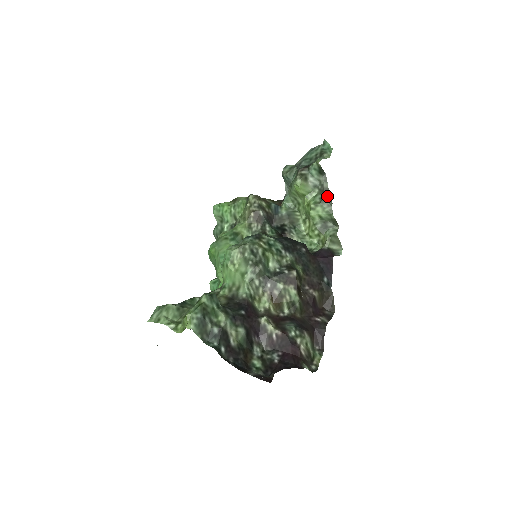
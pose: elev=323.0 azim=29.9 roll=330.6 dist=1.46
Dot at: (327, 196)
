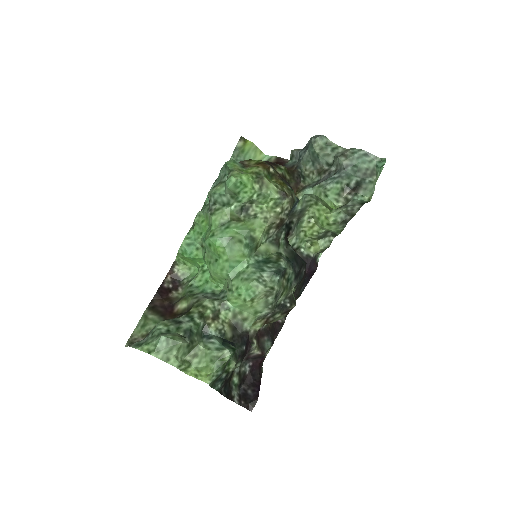
Dot at: (349, 219)
